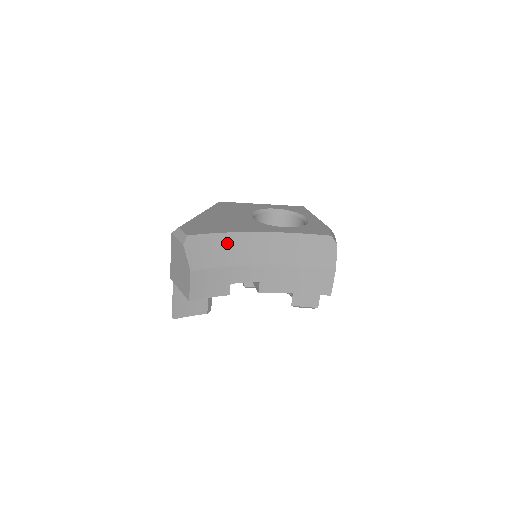
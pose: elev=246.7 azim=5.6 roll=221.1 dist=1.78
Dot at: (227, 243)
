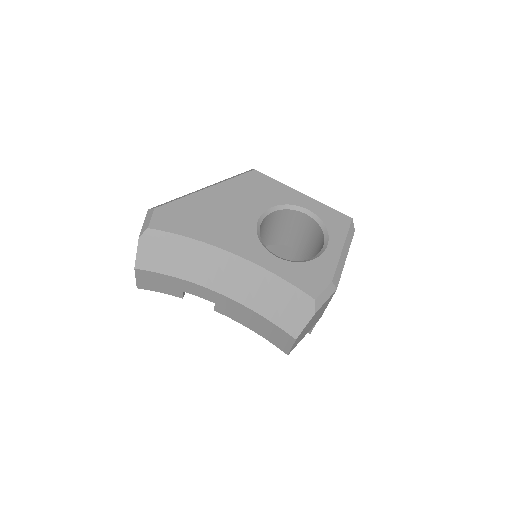
Dot at: (190, 252)
